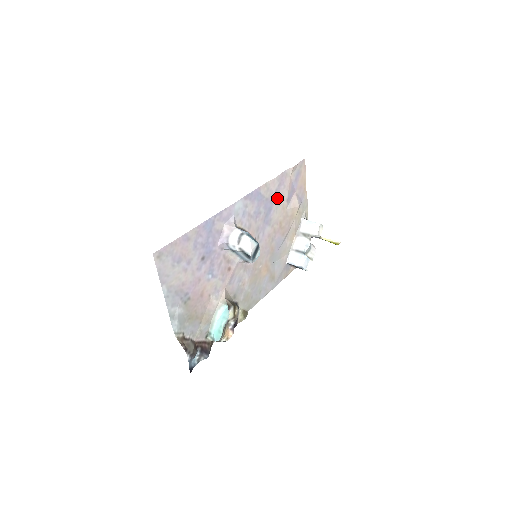
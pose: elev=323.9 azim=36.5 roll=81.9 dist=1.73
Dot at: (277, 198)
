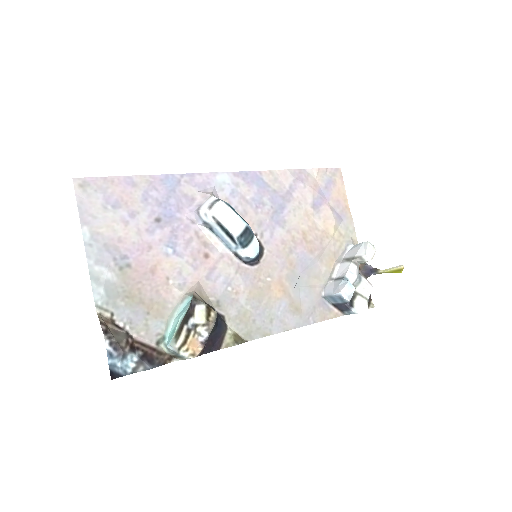
Dot at: (294, 197)
